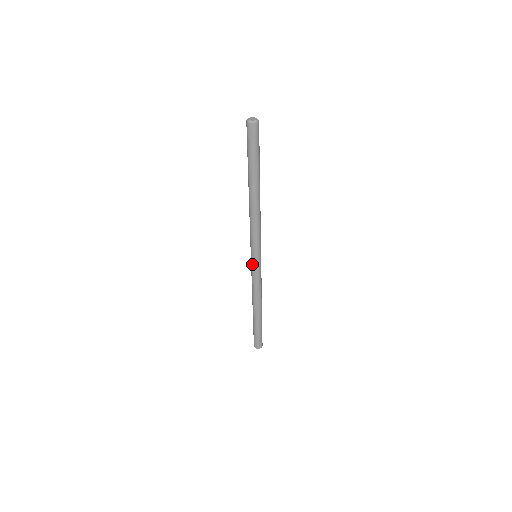
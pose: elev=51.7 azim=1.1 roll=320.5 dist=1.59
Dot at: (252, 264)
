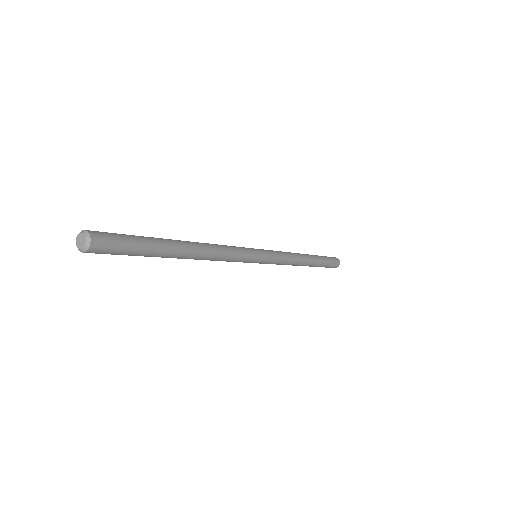
Dot at: occluded
